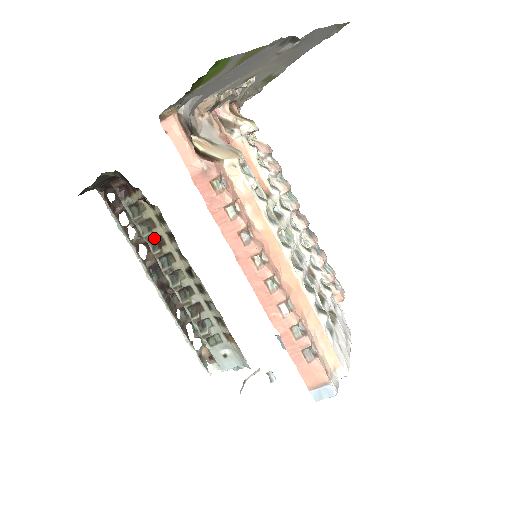
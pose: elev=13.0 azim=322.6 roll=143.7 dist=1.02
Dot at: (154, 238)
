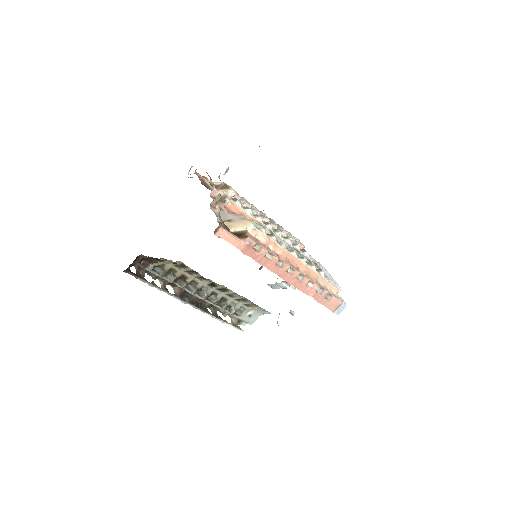
Dot at: (178, 278)
